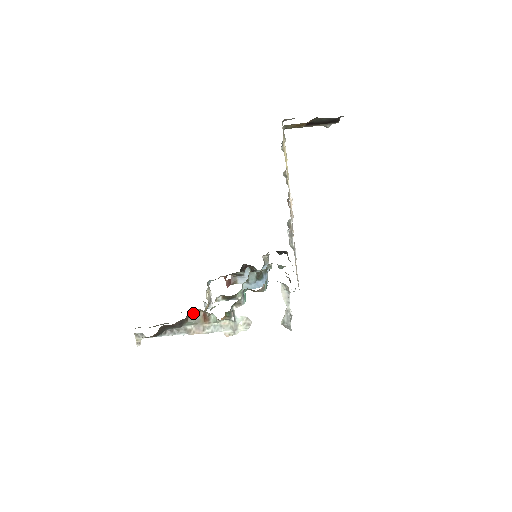
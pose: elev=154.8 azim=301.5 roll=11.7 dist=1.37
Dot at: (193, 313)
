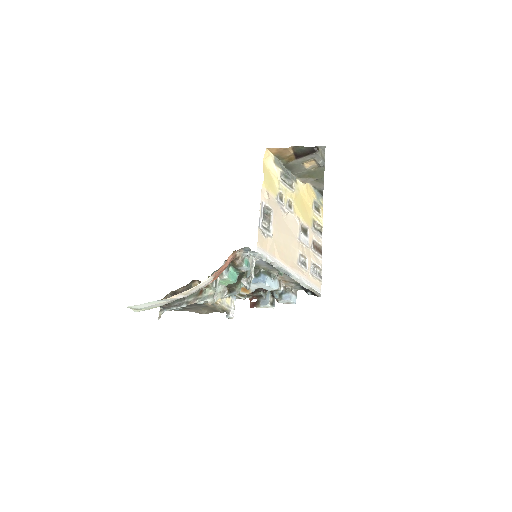
Dot at: occluded
